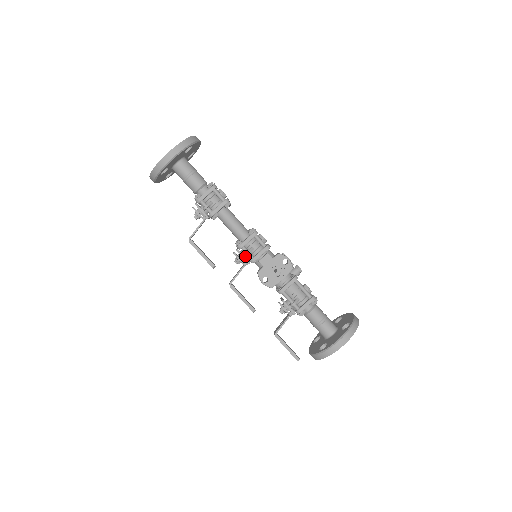
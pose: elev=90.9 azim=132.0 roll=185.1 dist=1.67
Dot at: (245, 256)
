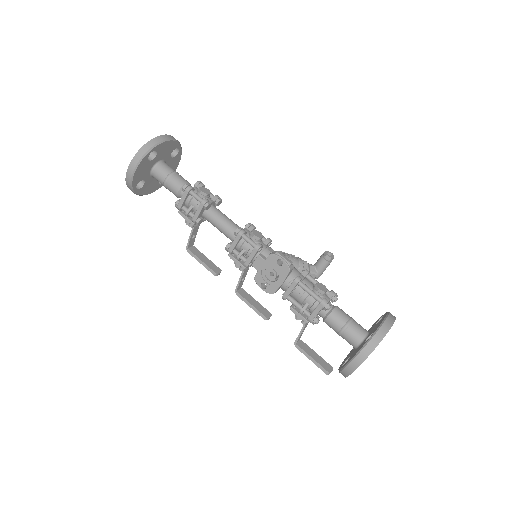
Dot at: occluded
